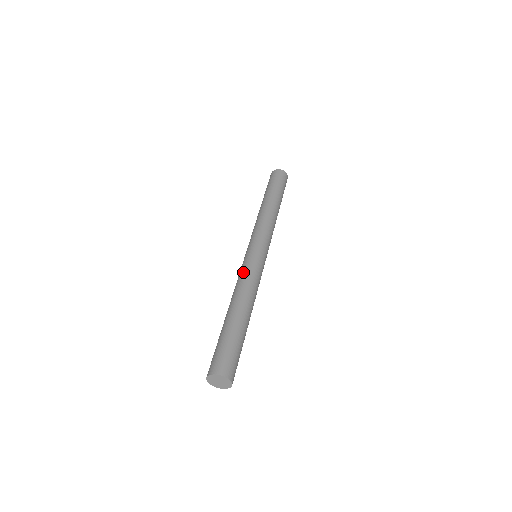
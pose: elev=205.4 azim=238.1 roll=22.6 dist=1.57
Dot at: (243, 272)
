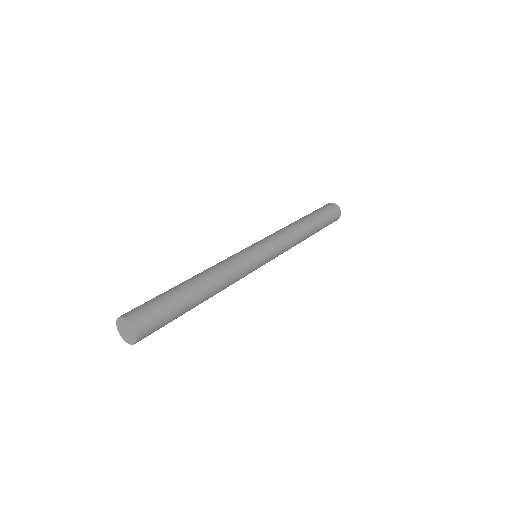
Dot at: (229, 257)
